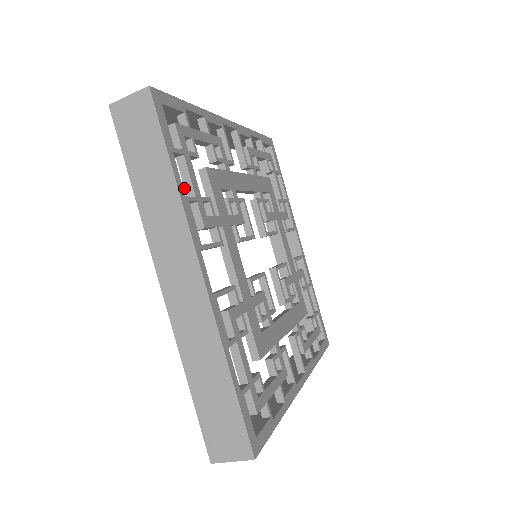
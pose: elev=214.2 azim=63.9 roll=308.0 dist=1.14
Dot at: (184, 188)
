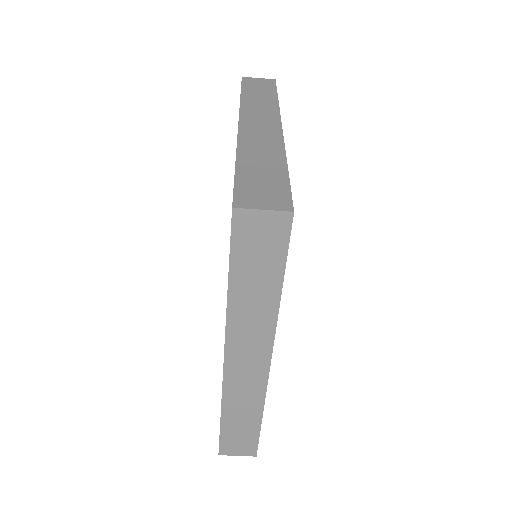
Dot at: occluded
